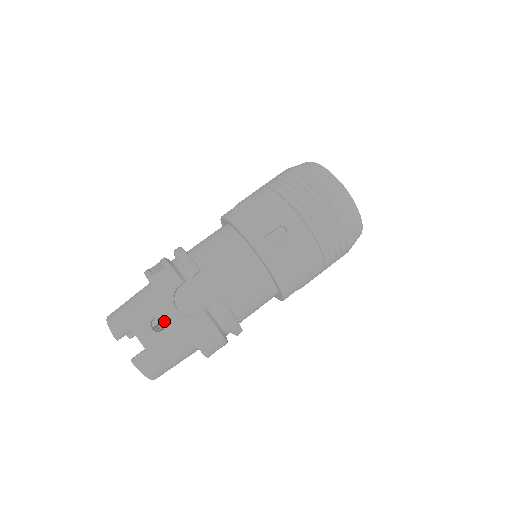
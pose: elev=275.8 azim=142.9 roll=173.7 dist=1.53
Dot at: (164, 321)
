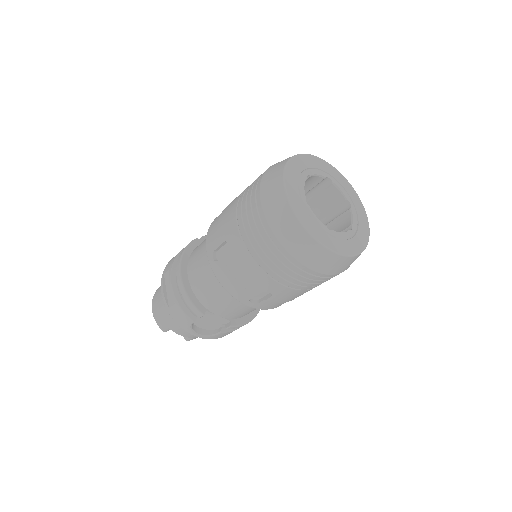
Dot at: occluded
